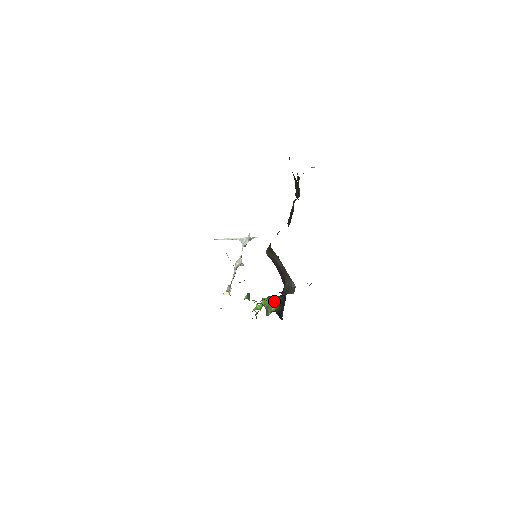
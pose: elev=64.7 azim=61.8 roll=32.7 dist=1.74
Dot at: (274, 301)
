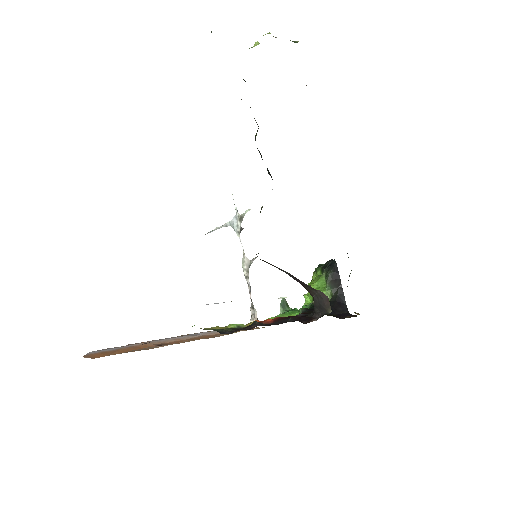
Dot at: (324, 281)
